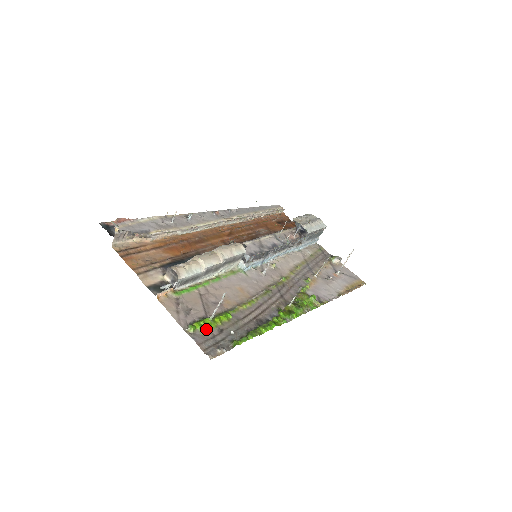
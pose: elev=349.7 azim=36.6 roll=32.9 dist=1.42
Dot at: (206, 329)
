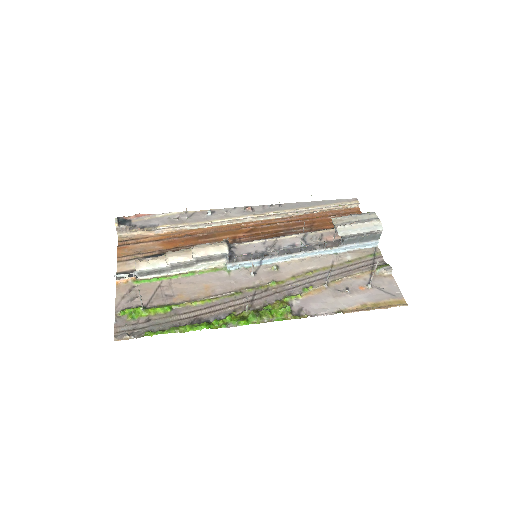
Dot at: (133, 316)
